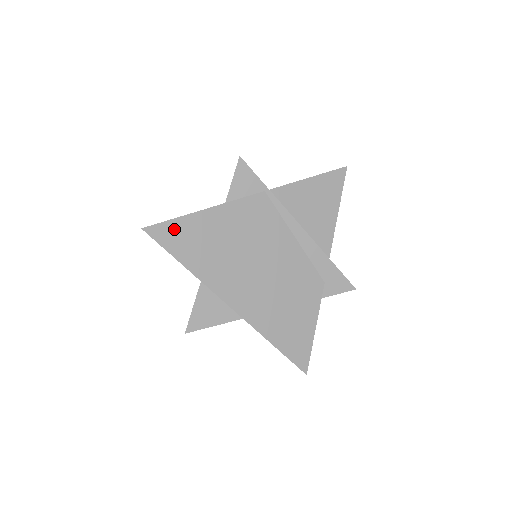
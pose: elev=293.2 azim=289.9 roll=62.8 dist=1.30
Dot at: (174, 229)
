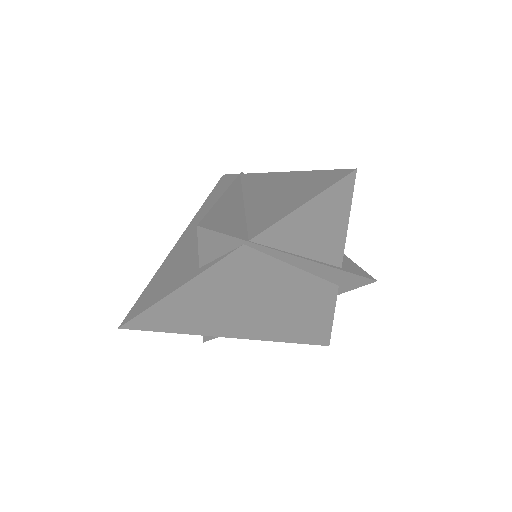
Dot at: (152, 315)
